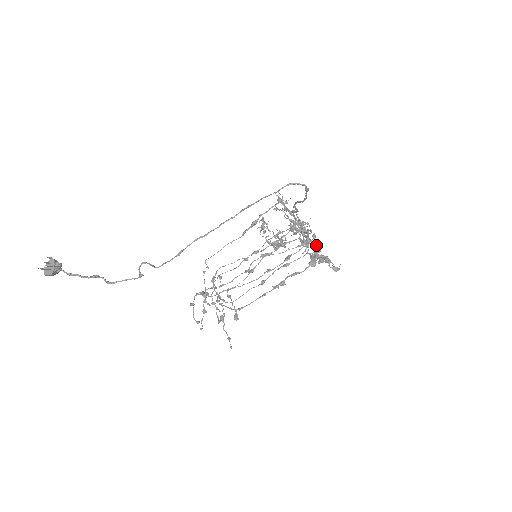
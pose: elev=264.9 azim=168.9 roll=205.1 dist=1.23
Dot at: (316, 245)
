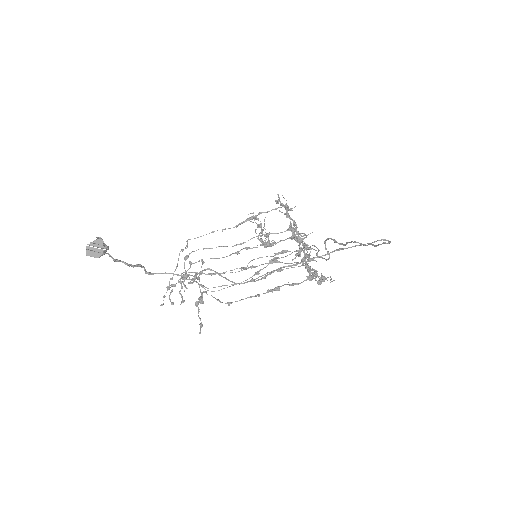
Dot at: (300, 253)
